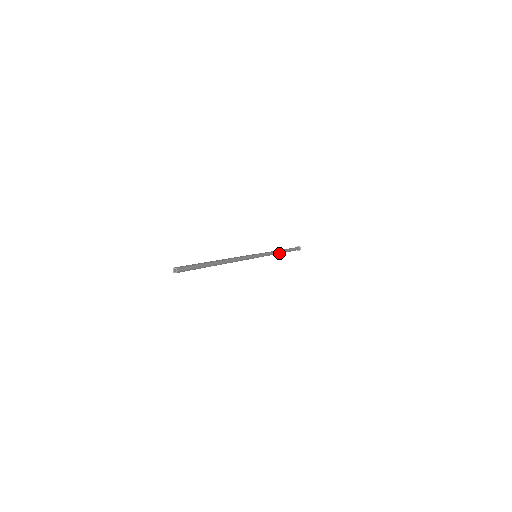
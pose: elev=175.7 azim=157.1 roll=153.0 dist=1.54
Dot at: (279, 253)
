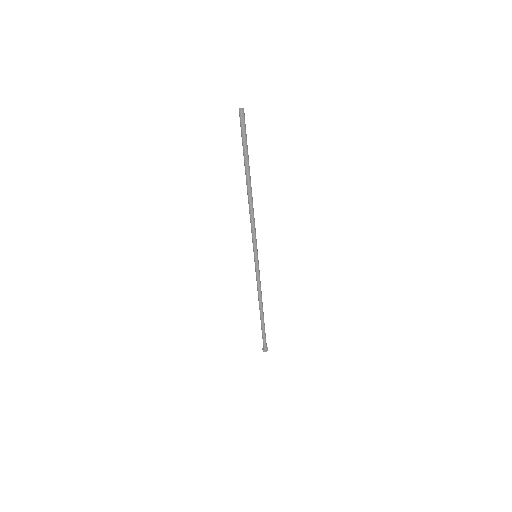
Dot at: (261, 304)
